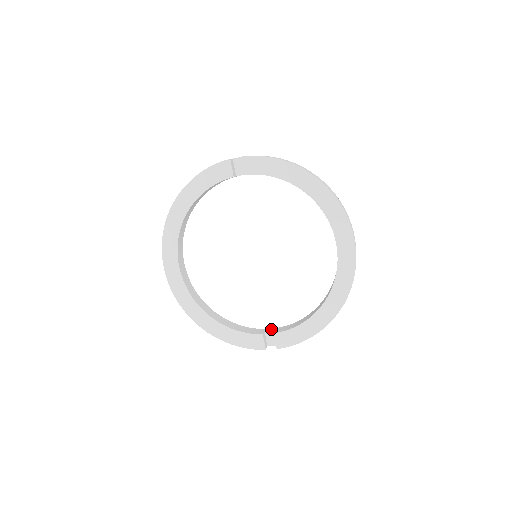
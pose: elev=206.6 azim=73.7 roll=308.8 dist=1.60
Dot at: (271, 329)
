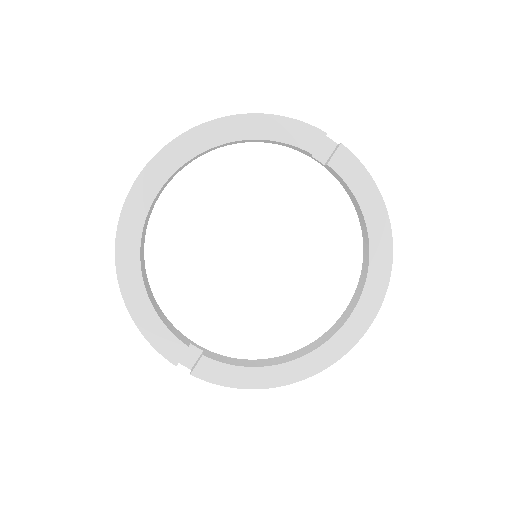
Dot at: (198, 345)
